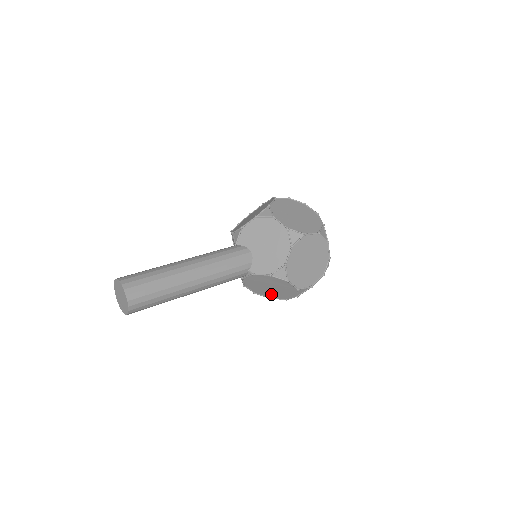
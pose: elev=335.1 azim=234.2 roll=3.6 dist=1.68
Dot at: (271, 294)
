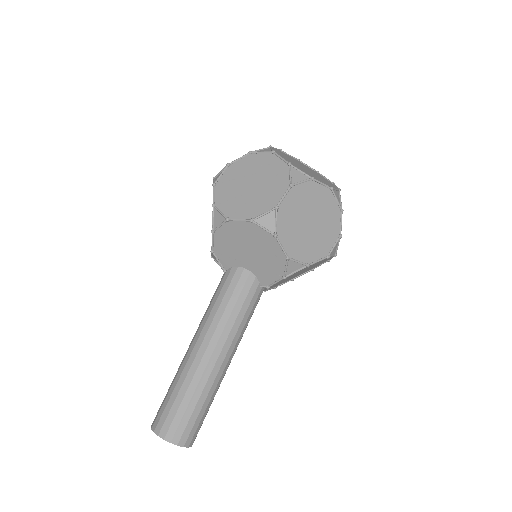
Dot at: (308, 270)
